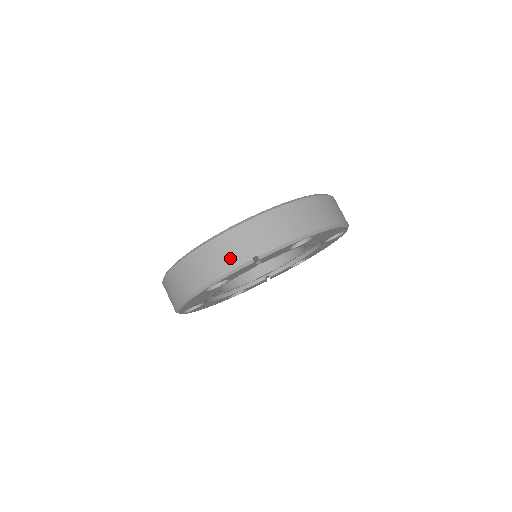
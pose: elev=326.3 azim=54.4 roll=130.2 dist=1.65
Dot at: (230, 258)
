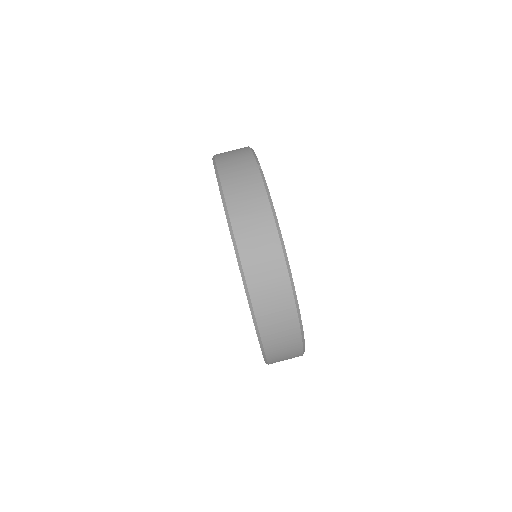
Dot at: (251, 185)
